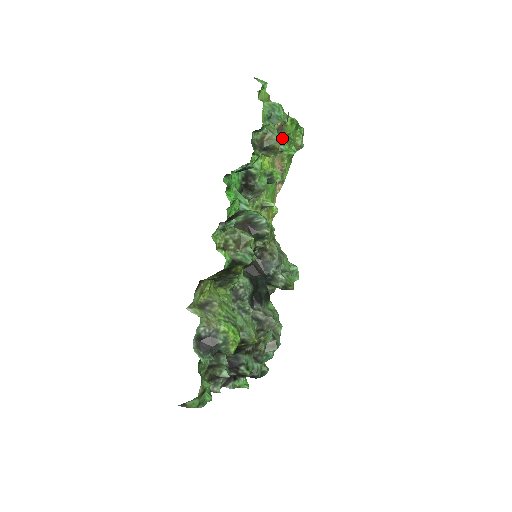
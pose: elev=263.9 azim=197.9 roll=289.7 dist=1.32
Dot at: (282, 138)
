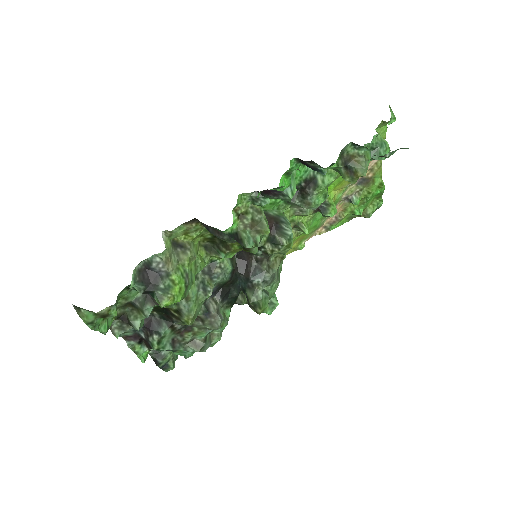
Dot at: (361, 190)
